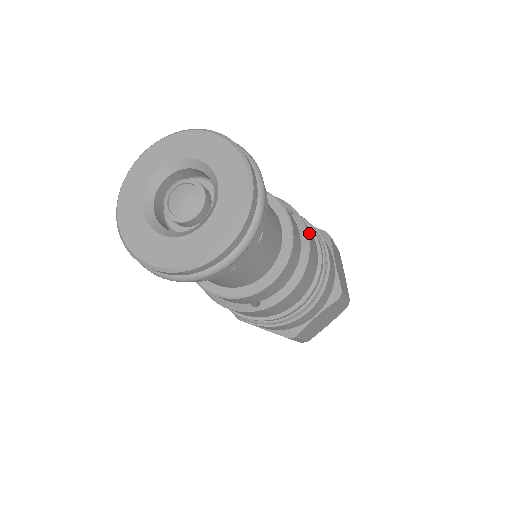
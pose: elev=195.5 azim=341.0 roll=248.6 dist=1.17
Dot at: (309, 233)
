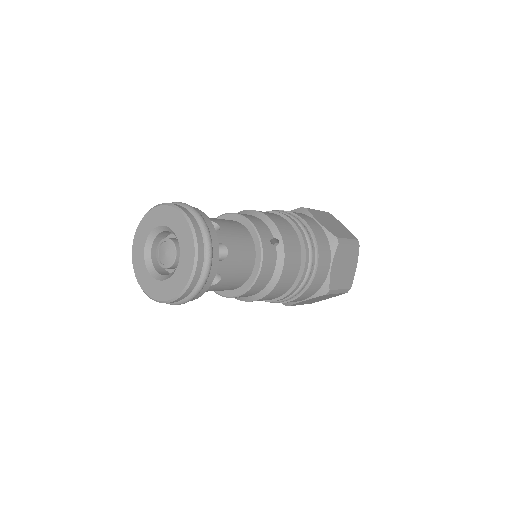
Dot at: (288, 261)
